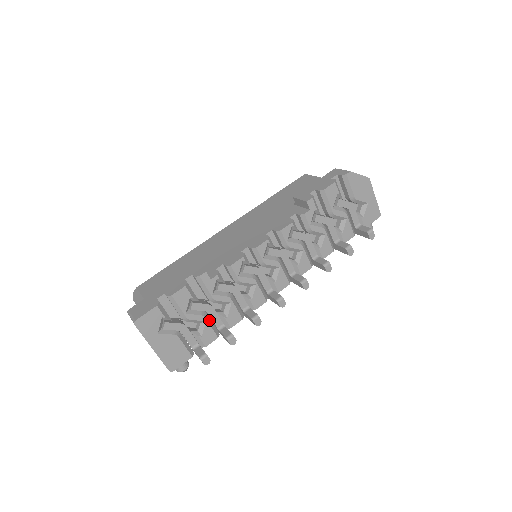
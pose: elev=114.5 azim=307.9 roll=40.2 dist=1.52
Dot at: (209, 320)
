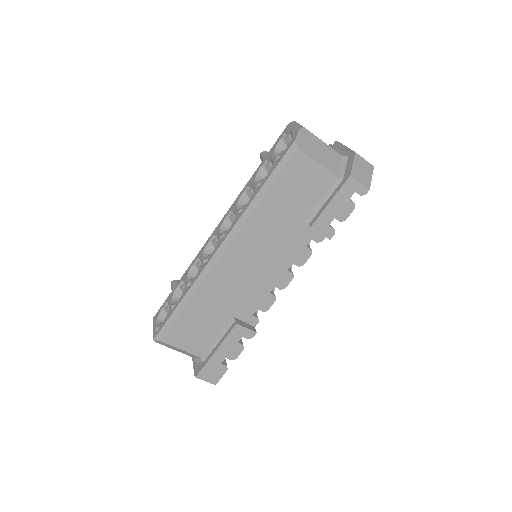
Dot at: occluded
